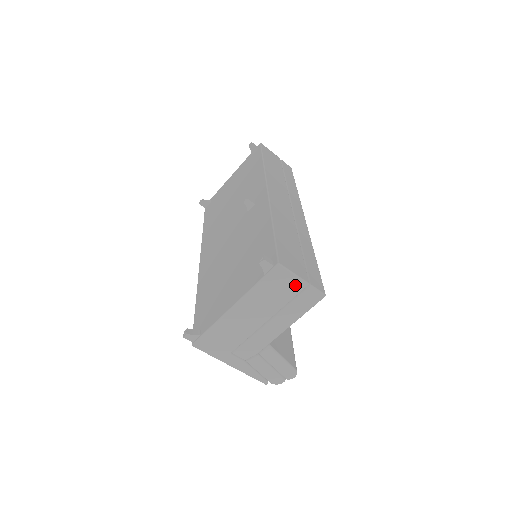
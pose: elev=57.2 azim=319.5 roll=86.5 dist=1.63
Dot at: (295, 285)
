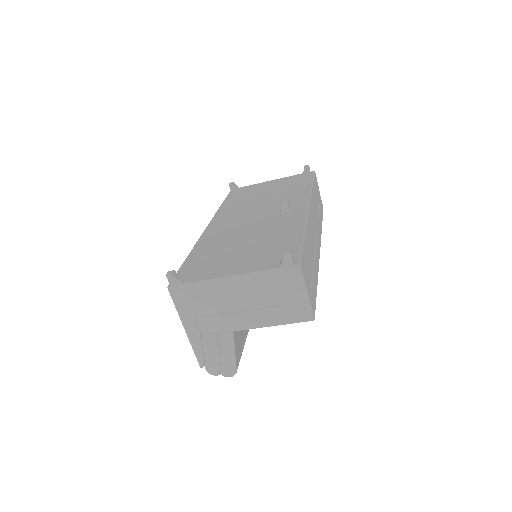
Dot at: (298, 293)
